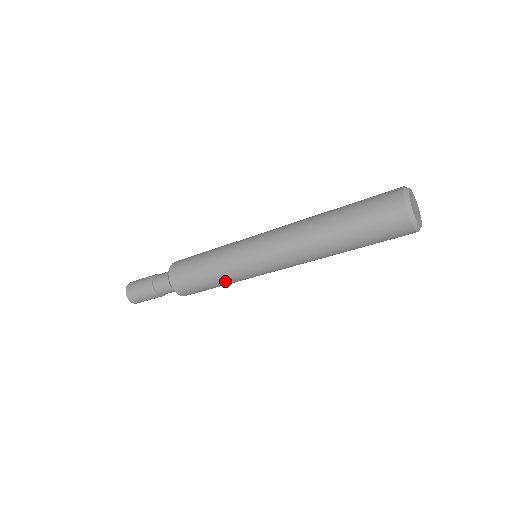
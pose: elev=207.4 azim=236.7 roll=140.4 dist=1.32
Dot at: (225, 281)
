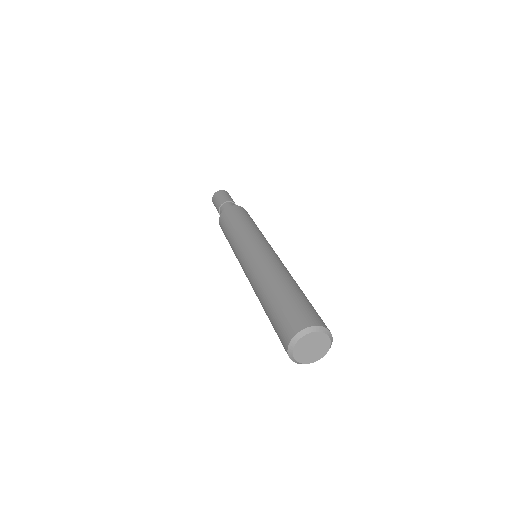
Dot at: occluded
